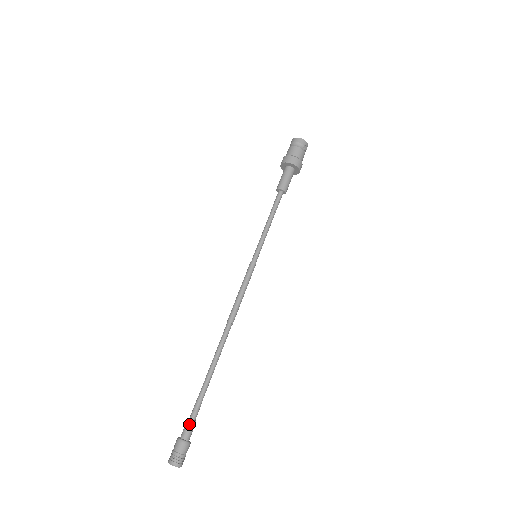
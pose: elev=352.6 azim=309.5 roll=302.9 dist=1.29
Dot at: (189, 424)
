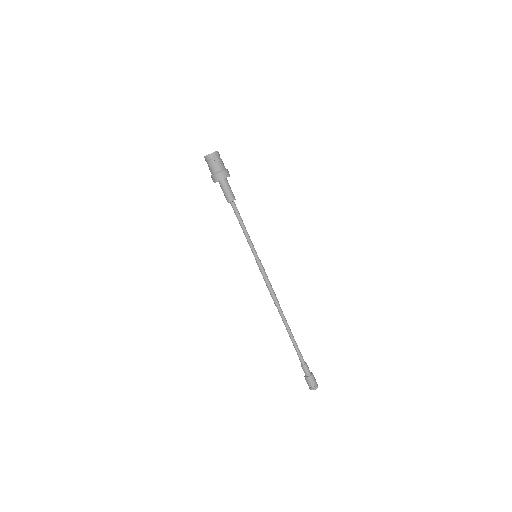
Dot at: (303, 368)
